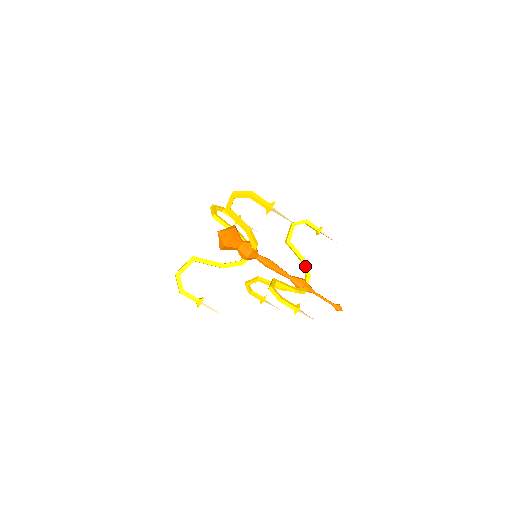
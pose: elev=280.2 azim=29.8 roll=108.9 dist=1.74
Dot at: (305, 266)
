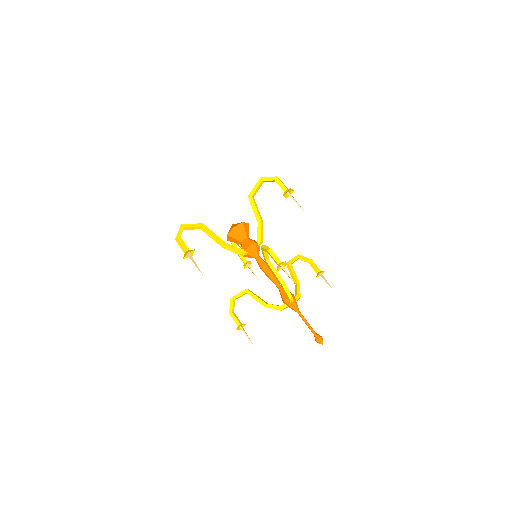
Dot at: (298, 287)
